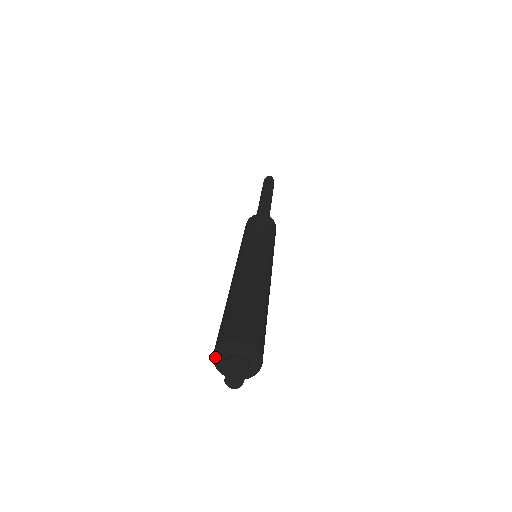
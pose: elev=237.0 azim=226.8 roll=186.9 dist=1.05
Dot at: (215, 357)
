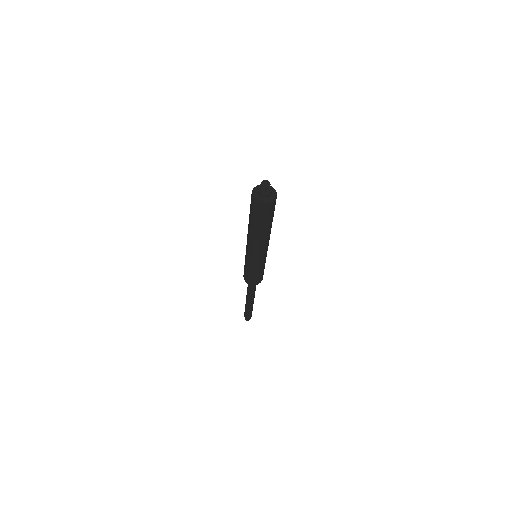
Dot at: occluded
